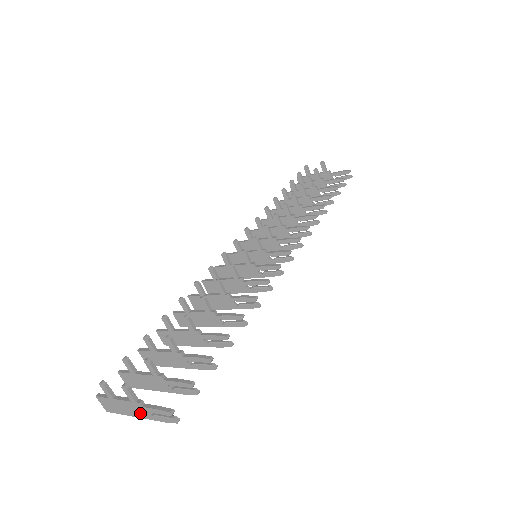
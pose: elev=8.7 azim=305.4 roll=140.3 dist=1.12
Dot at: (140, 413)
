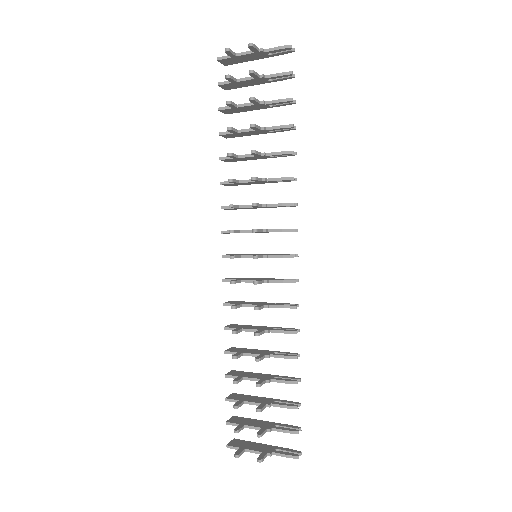
Dot at: (268, 450)
